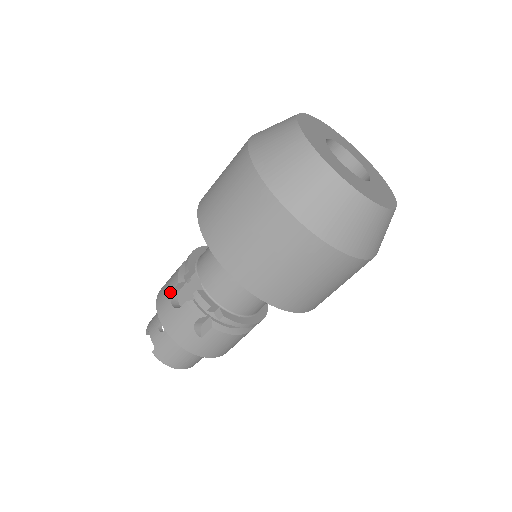
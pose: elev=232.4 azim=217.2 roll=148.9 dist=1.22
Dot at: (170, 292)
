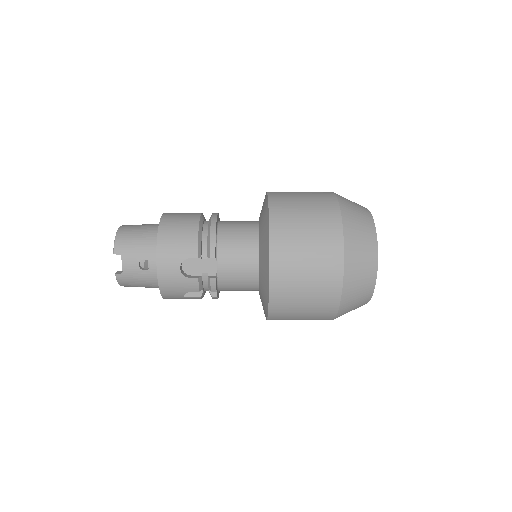
Dot at: (183, 258)
